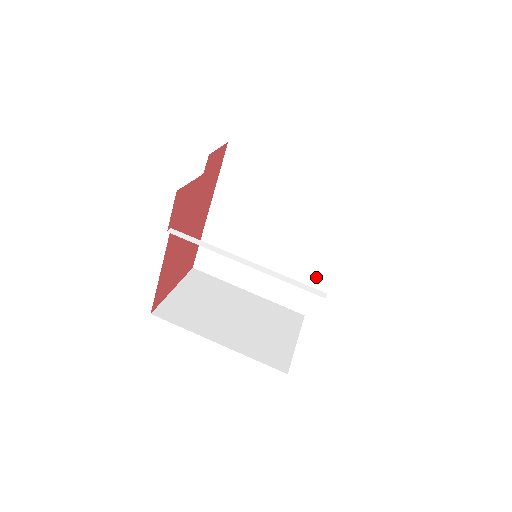
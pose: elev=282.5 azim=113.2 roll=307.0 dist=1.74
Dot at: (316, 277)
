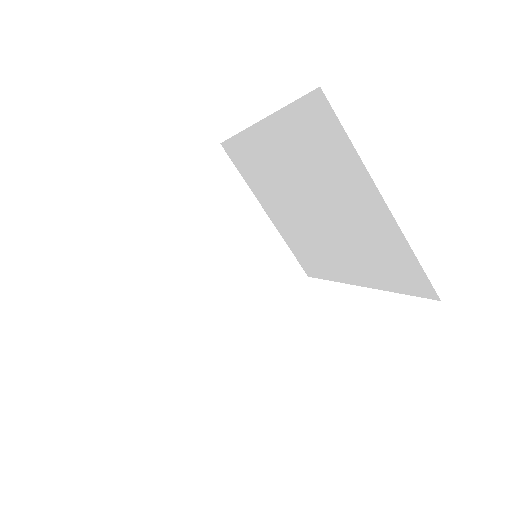
Dot at: (337, 276)
